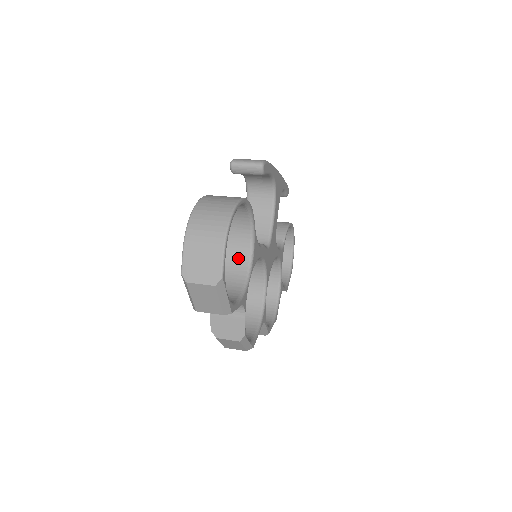
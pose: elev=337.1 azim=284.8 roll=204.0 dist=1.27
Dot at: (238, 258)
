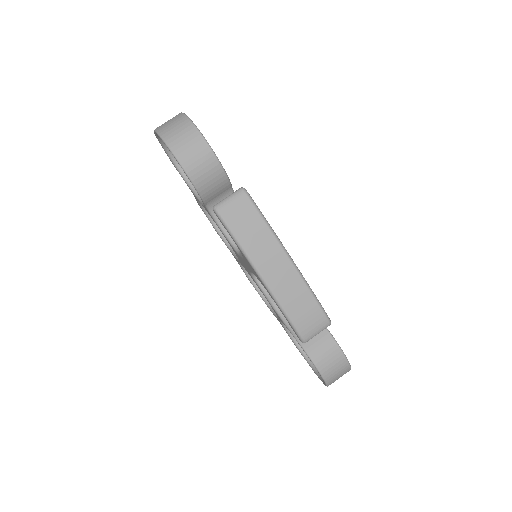
Dot at: occluded
